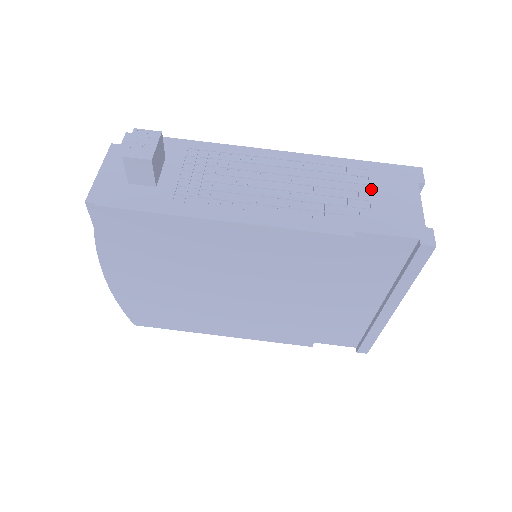
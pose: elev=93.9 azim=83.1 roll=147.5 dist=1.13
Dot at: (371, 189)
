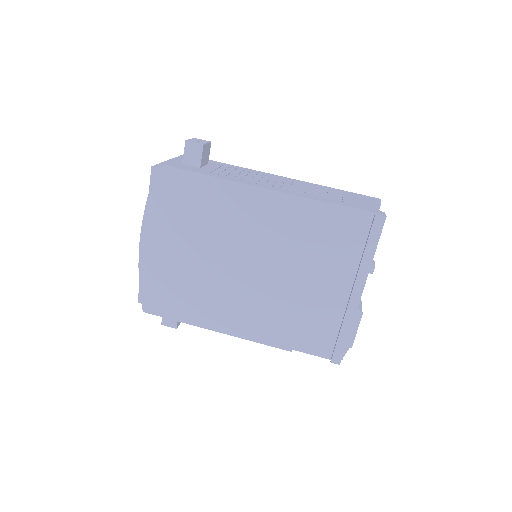
Dot at: (344, 196)
